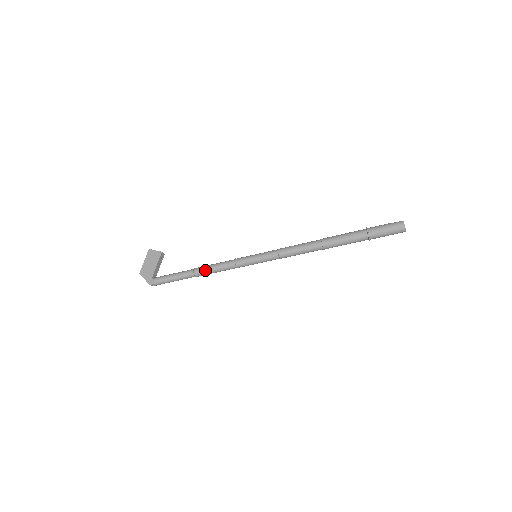
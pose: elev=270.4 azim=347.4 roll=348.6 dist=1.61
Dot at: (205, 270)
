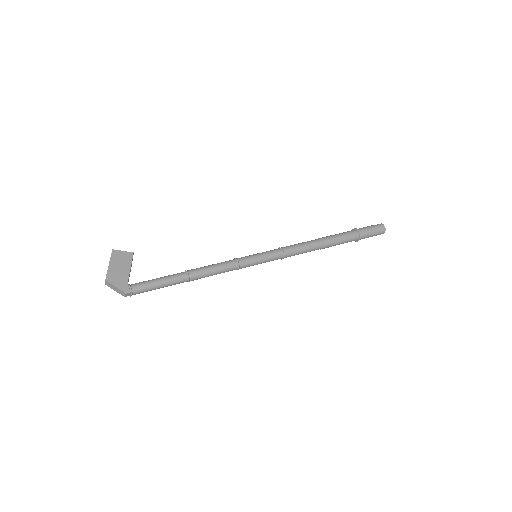
Dot at: (202, 272)
